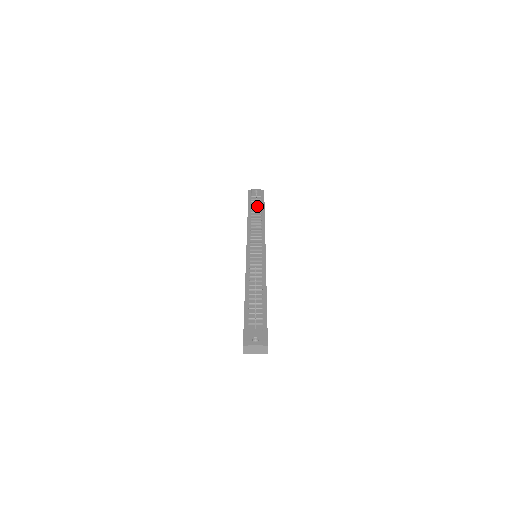
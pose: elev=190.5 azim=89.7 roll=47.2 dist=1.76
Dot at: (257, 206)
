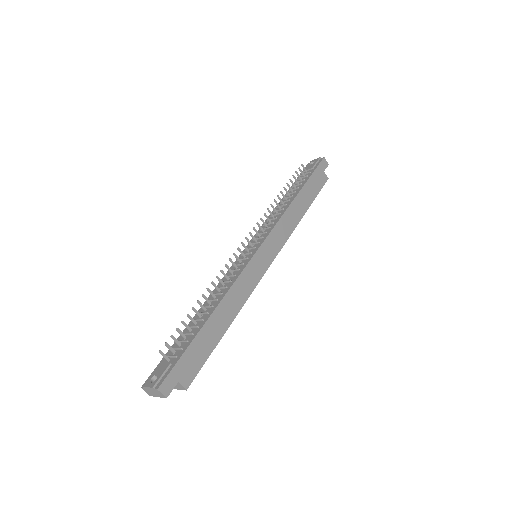
Dot at: (297, 184)
